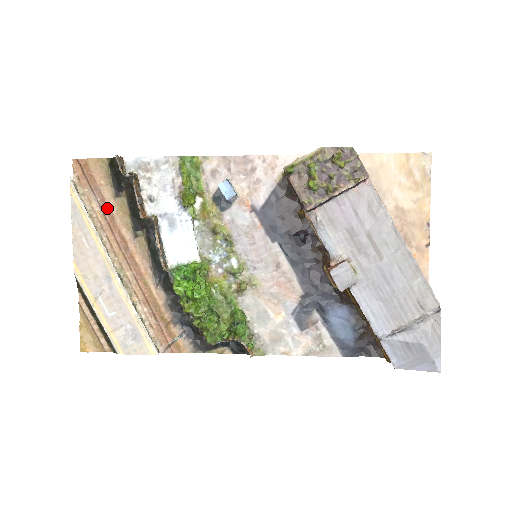
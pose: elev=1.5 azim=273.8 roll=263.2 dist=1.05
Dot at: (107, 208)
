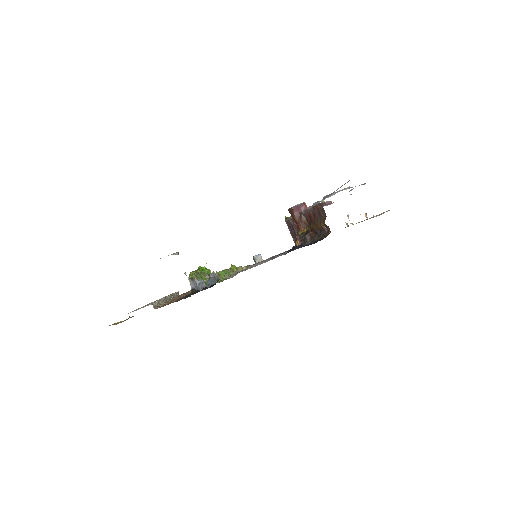
Dot at: occluded
